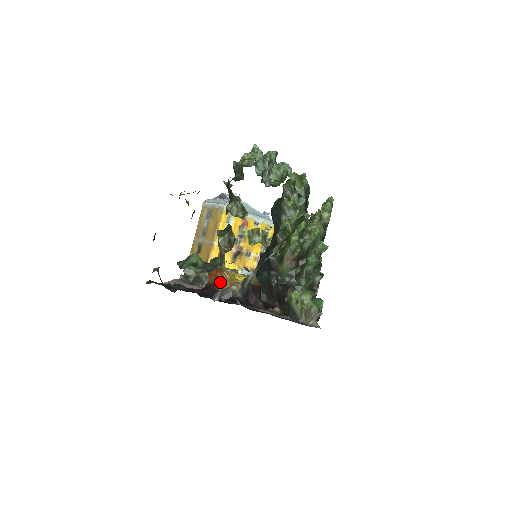
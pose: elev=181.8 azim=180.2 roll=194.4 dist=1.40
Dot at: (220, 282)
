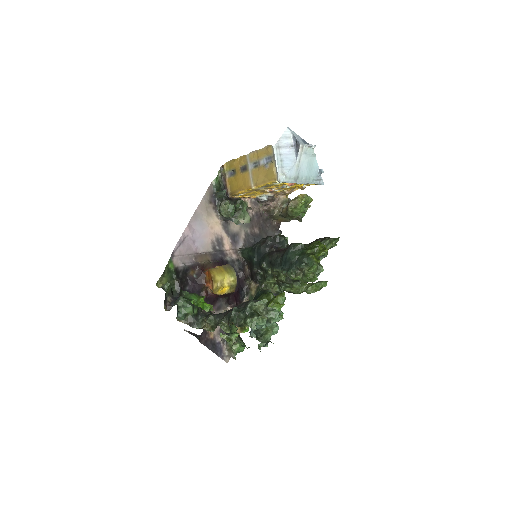
Dot at: (209, 285)
